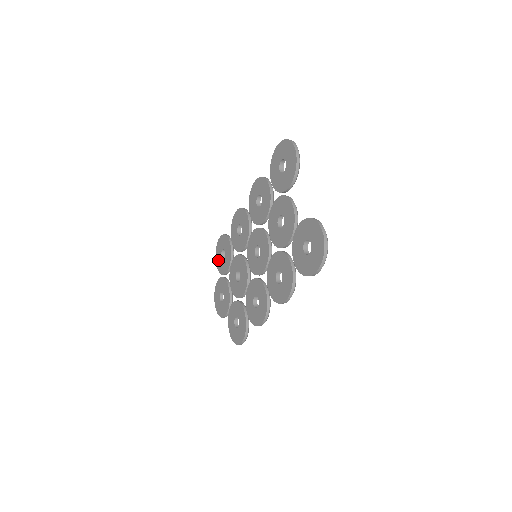
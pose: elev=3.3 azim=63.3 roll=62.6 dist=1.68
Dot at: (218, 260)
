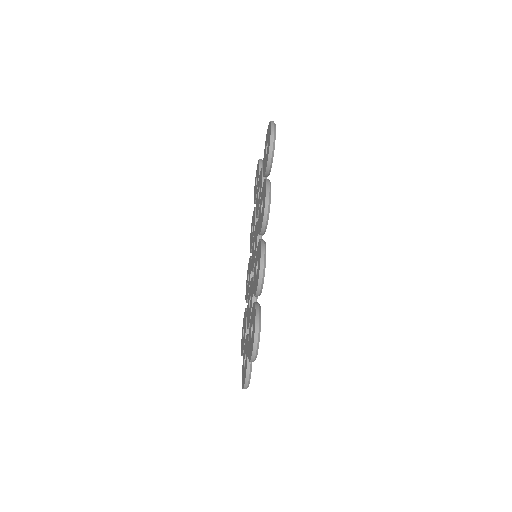
Dot at: (242, 347)
